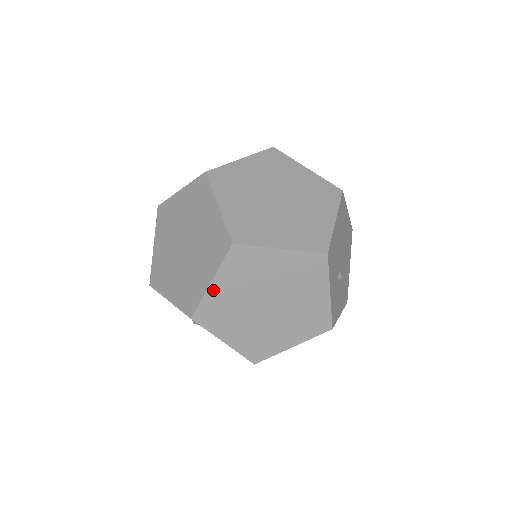
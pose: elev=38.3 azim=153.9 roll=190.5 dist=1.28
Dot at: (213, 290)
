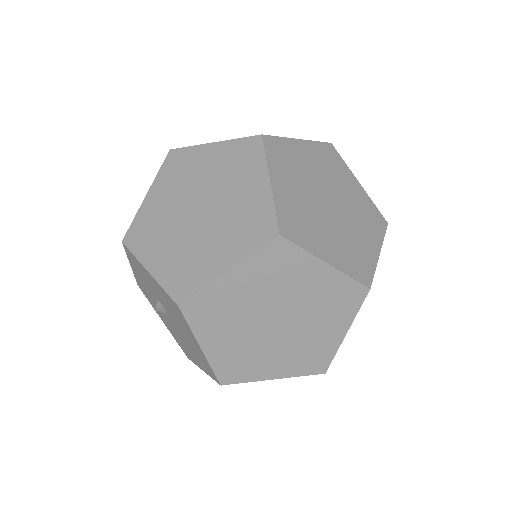
Dot at: (225, 281)
